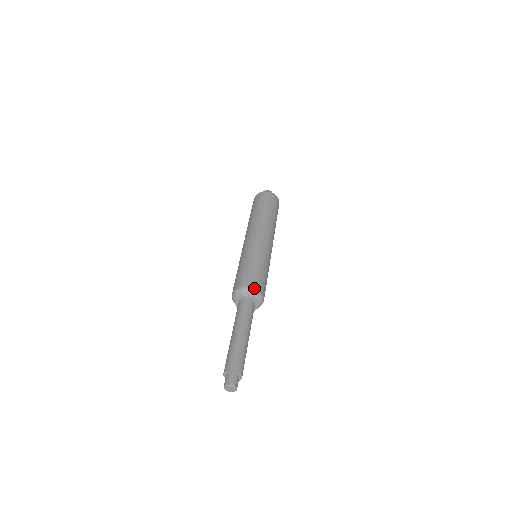
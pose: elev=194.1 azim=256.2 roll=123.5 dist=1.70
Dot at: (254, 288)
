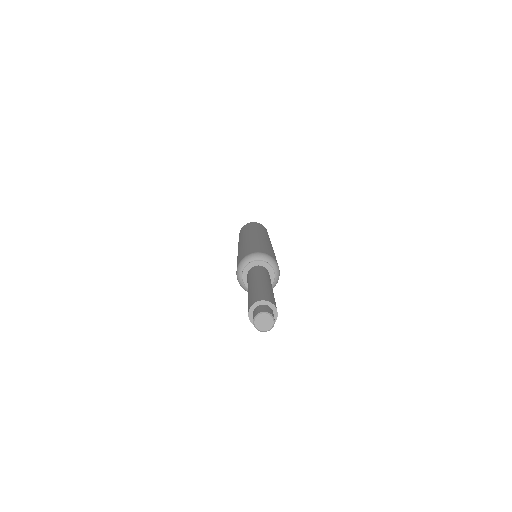
Dot at: (272, 257)
